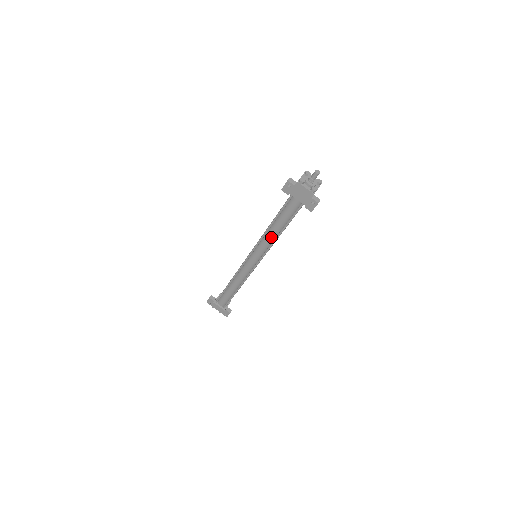
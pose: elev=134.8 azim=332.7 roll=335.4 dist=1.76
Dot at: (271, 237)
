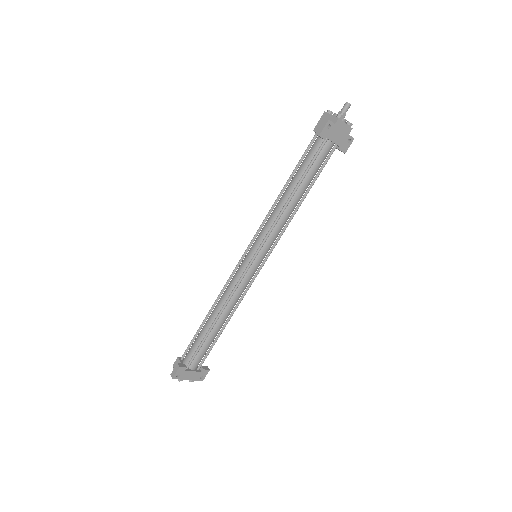
Dot at: (290, 212)
